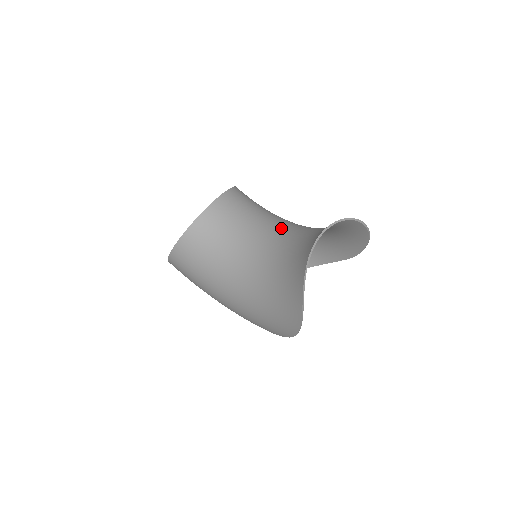
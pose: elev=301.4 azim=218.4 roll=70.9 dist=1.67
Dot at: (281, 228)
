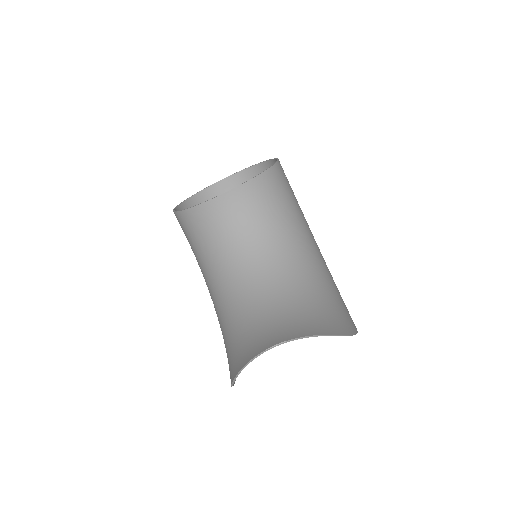
Dot at: (277, 265)
